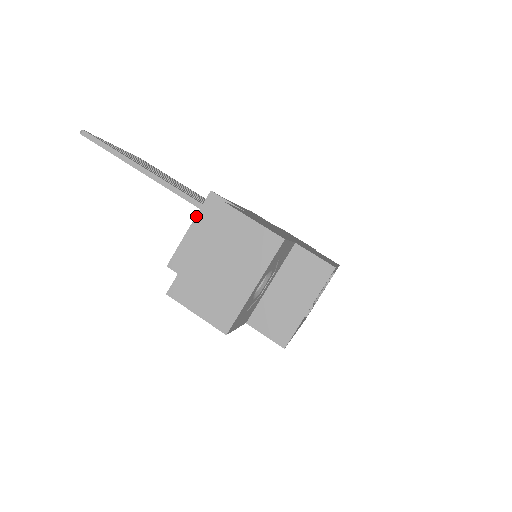
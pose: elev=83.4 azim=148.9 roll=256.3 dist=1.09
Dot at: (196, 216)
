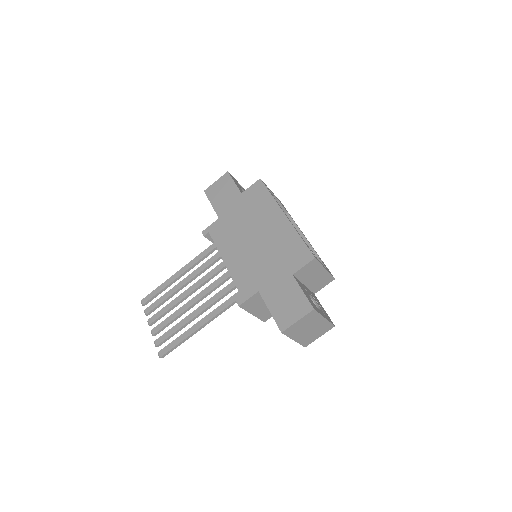
Dot at: (248, 312)
